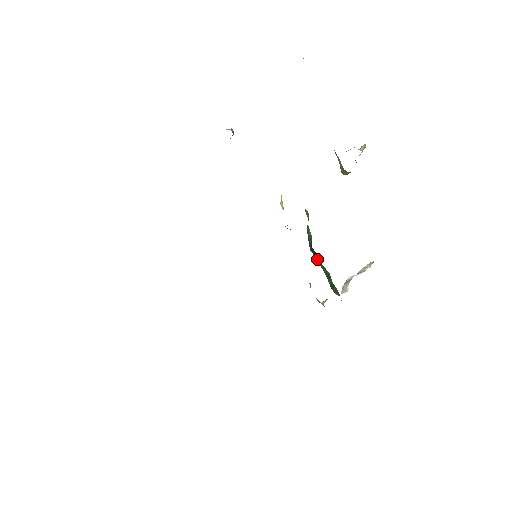
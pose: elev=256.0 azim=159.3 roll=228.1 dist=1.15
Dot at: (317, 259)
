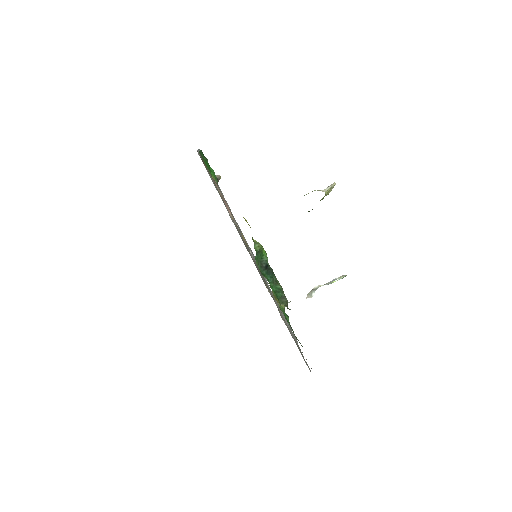
Dot at: (271, 277)
